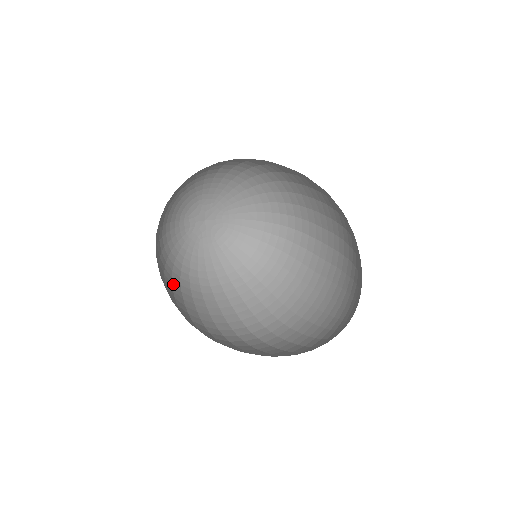
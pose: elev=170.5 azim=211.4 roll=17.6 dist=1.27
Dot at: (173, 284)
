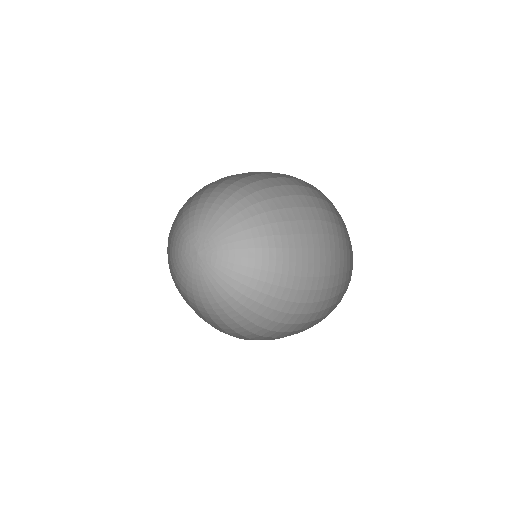
Dot at: occluded
